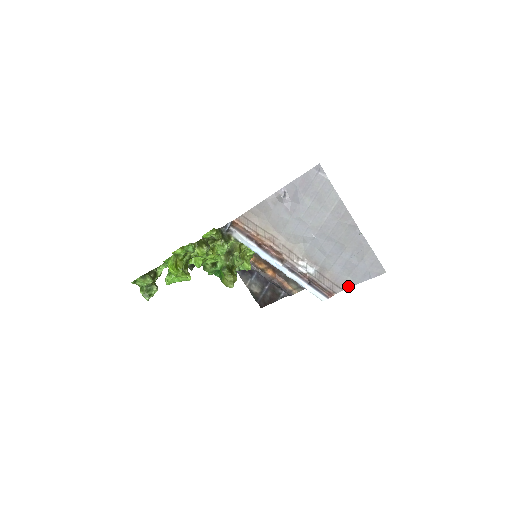
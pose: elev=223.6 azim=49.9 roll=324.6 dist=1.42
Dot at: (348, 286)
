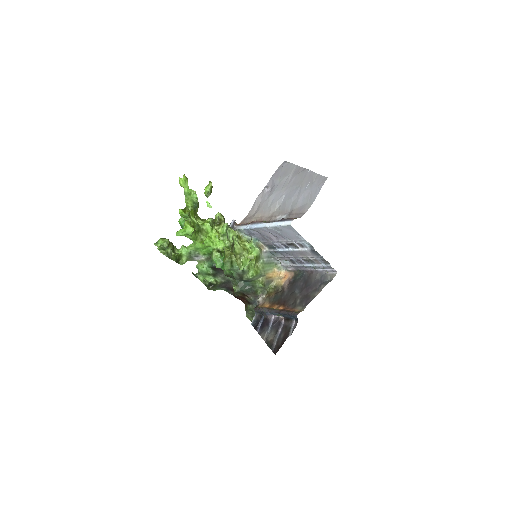
Dot at: (308, 208)
